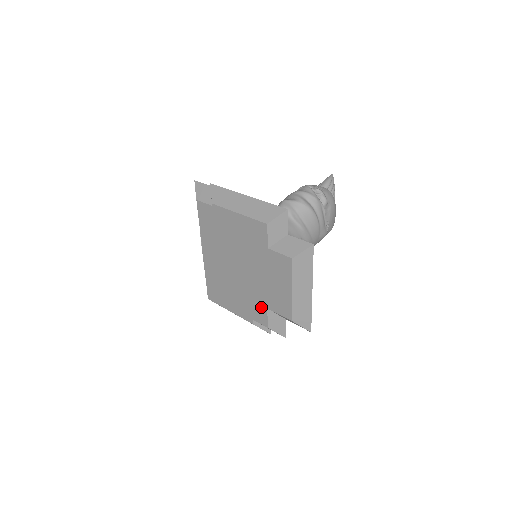
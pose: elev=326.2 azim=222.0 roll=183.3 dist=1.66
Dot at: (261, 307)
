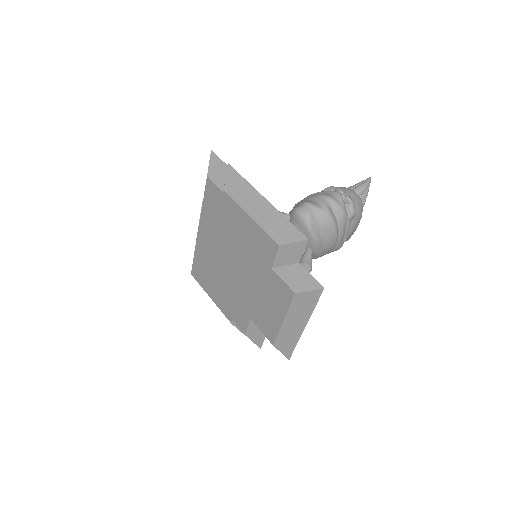
Dot at: (244, 314)
